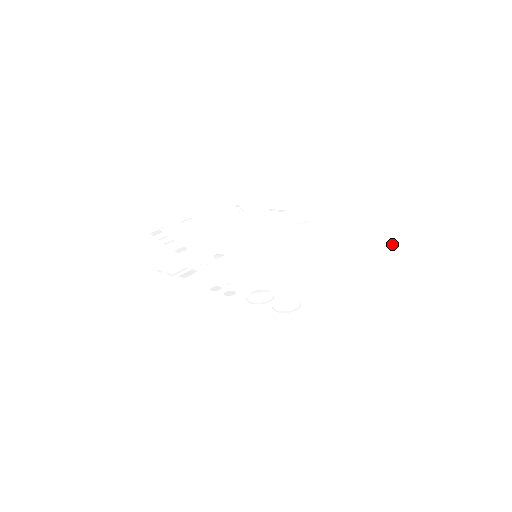
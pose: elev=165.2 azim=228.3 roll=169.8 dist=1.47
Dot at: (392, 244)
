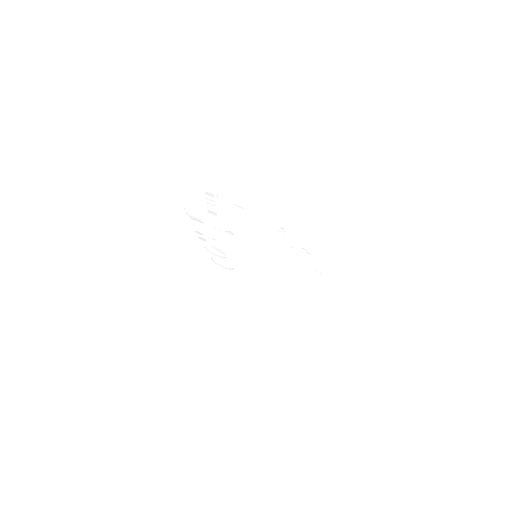
Dot at: (350, 313)
